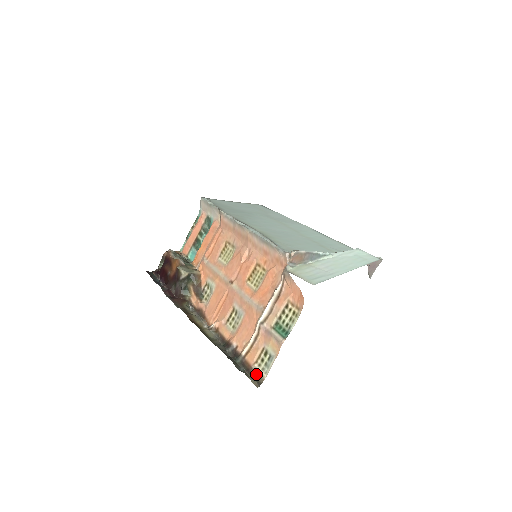
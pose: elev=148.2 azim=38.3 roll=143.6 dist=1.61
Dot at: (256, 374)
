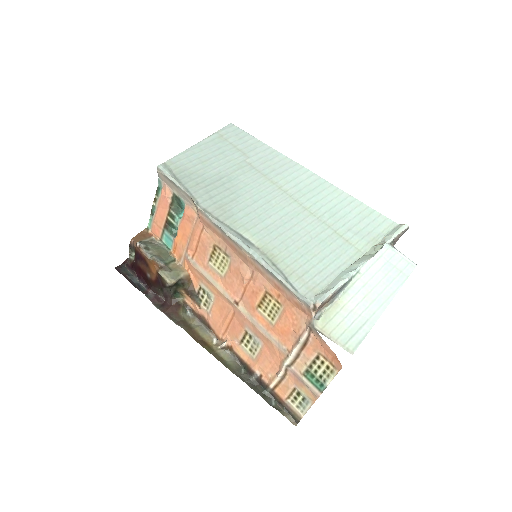
Dot at: (291, 410)
